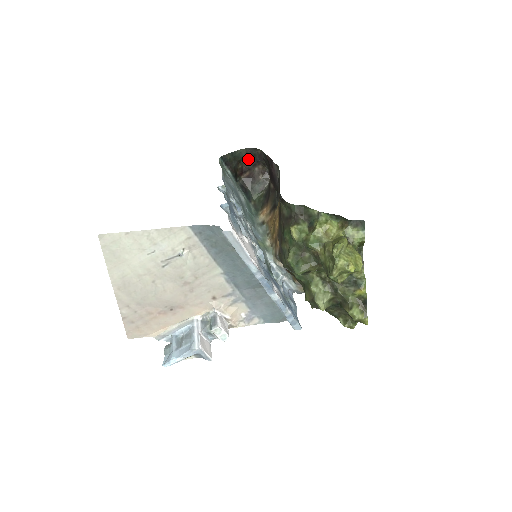
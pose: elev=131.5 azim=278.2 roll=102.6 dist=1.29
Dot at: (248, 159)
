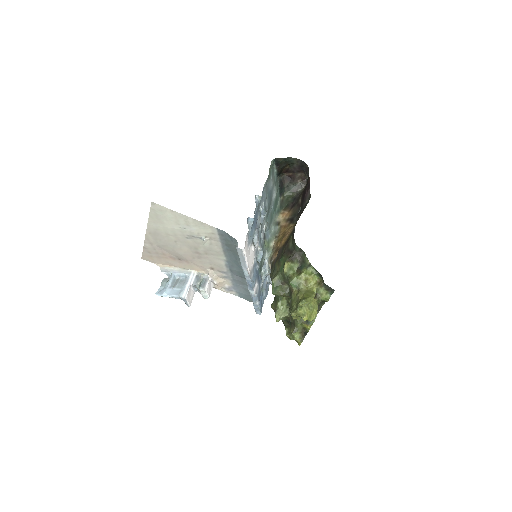
Dot at: (296, 165)
